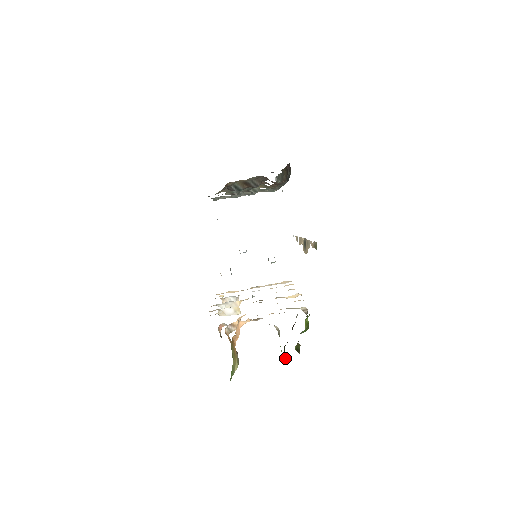
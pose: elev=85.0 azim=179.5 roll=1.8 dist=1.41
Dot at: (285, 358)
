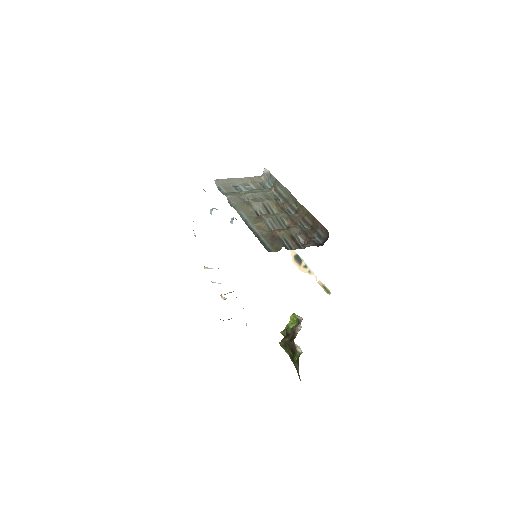
Dot at: (286, 350)
